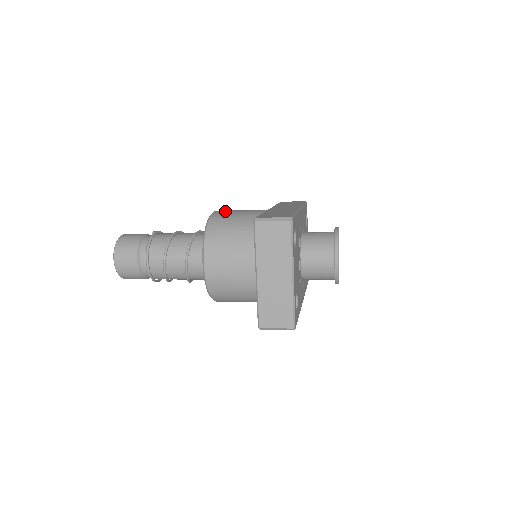
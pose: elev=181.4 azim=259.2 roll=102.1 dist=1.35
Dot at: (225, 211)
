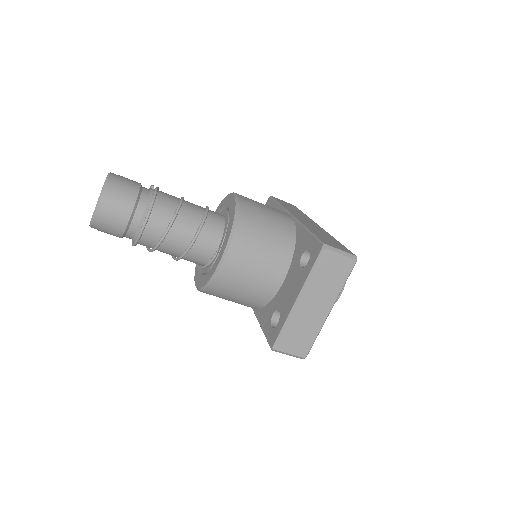
Dot at: (250, 200)
